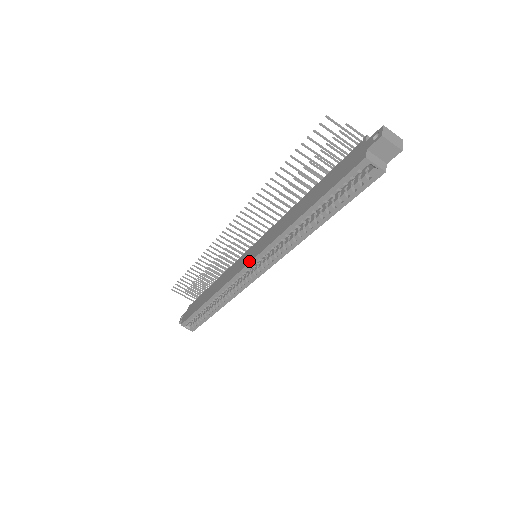
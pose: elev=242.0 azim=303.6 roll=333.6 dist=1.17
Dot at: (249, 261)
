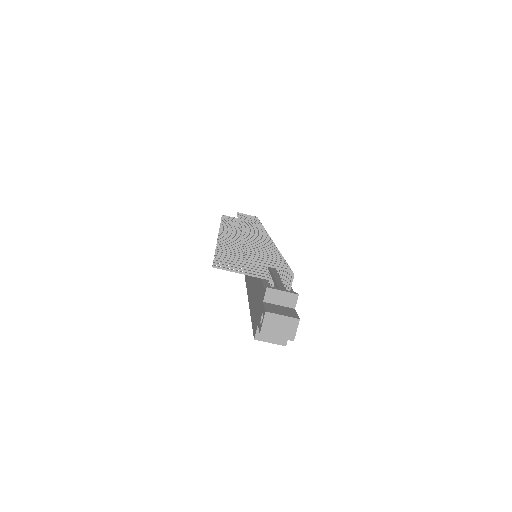
Dot at: occluded
